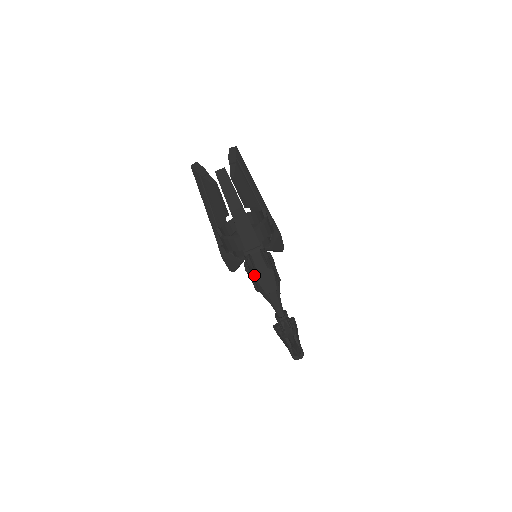
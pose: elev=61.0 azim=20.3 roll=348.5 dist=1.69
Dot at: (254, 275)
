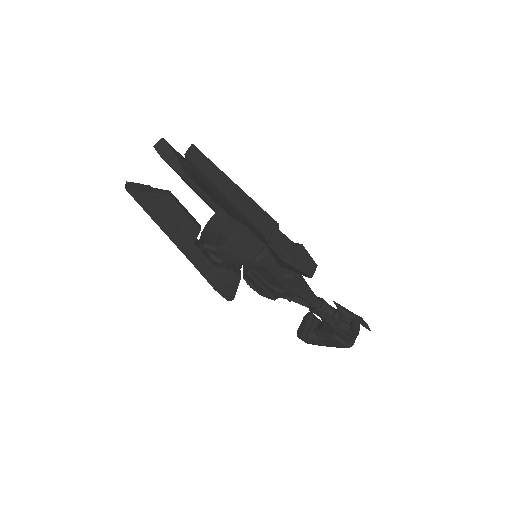
Dot at: (288, 264)
